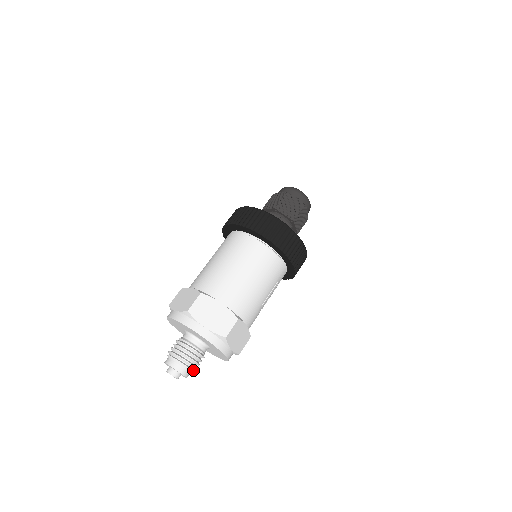
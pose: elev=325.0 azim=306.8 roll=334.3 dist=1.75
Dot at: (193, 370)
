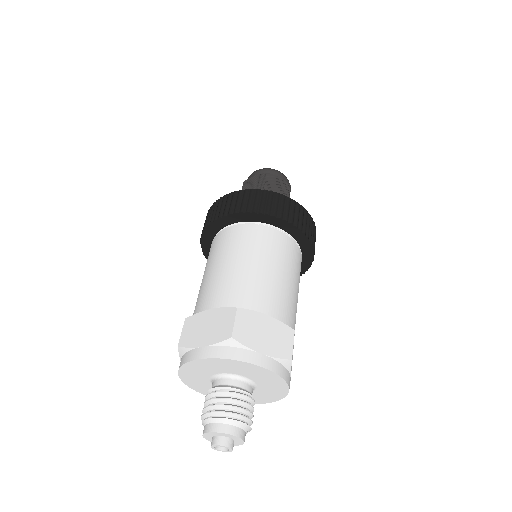
Dot at: (249, 428)
